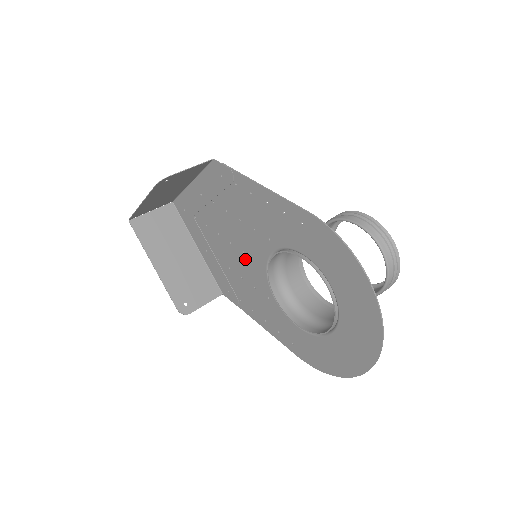
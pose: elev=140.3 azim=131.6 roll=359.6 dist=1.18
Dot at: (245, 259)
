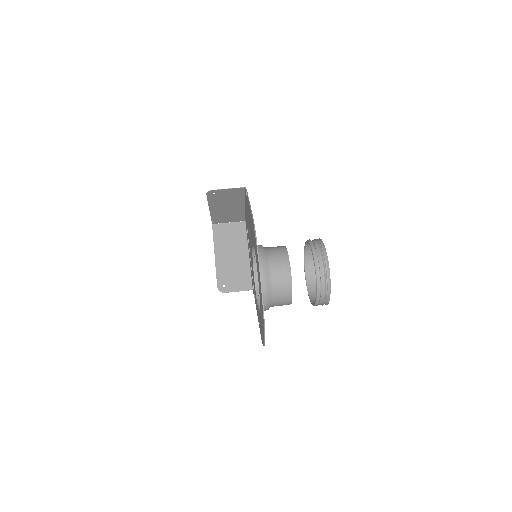
Dot at: occluded
